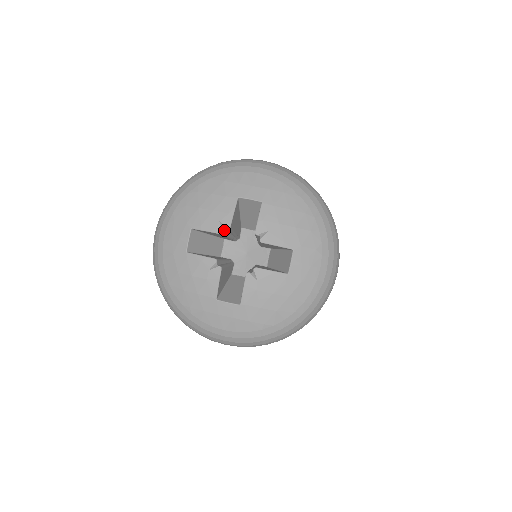
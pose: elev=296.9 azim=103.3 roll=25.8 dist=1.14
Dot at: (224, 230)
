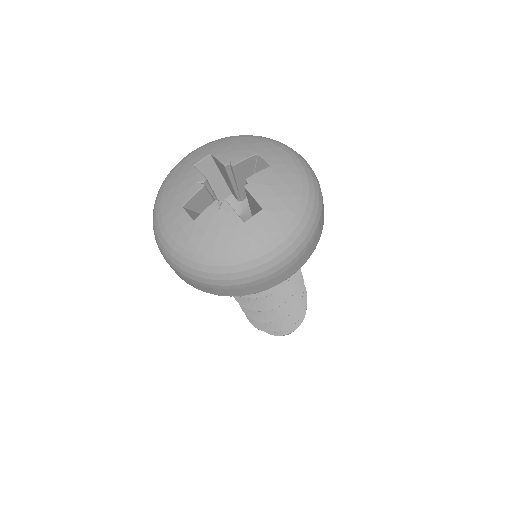
Dot at: (229, 166)
